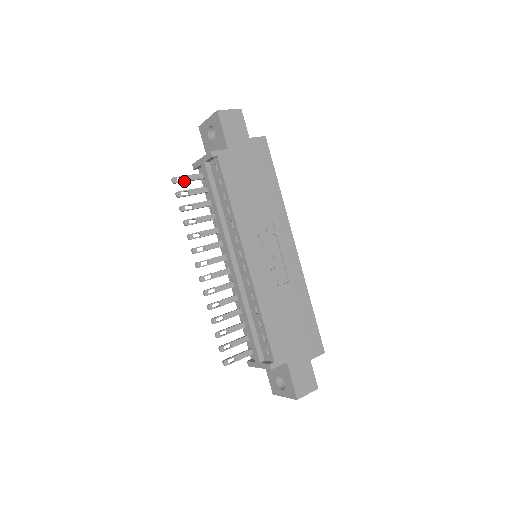
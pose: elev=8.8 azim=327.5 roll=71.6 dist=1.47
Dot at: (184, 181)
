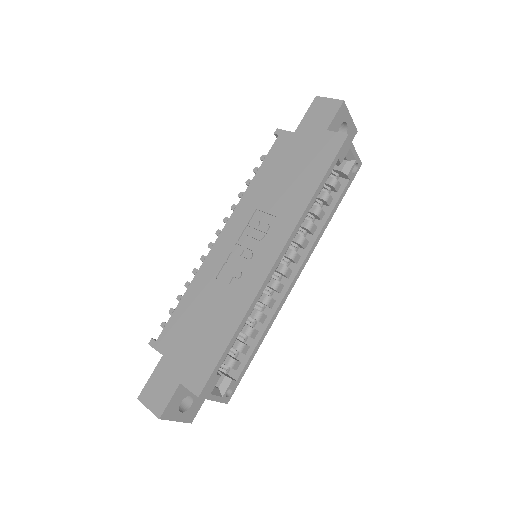
Dot at: occluded
